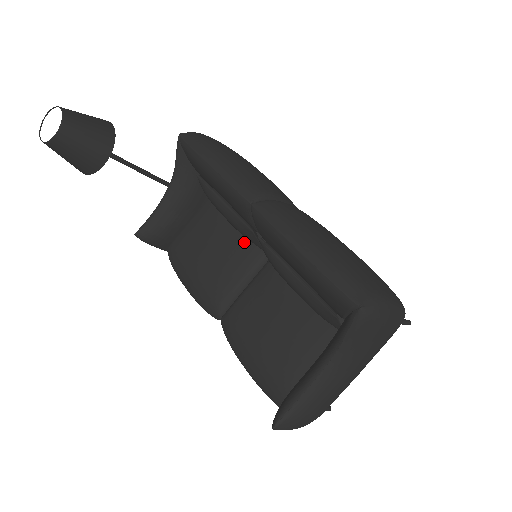
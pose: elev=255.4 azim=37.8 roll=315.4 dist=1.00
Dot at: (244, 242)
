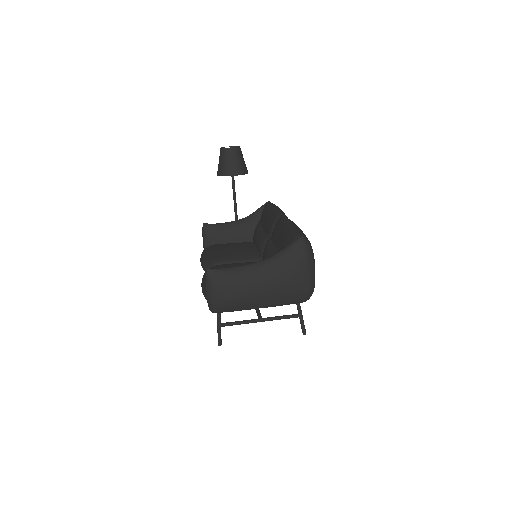
Dot at: (255, 252)
